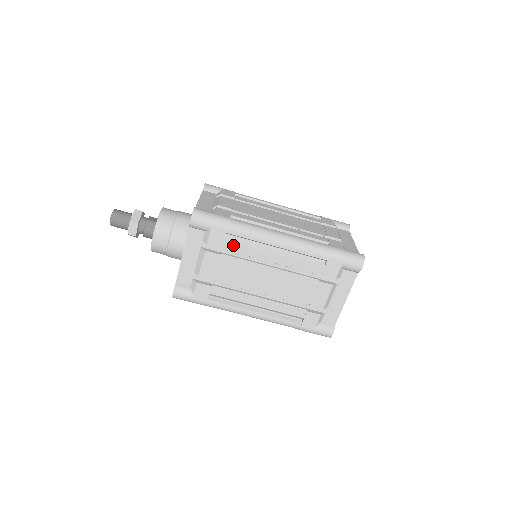
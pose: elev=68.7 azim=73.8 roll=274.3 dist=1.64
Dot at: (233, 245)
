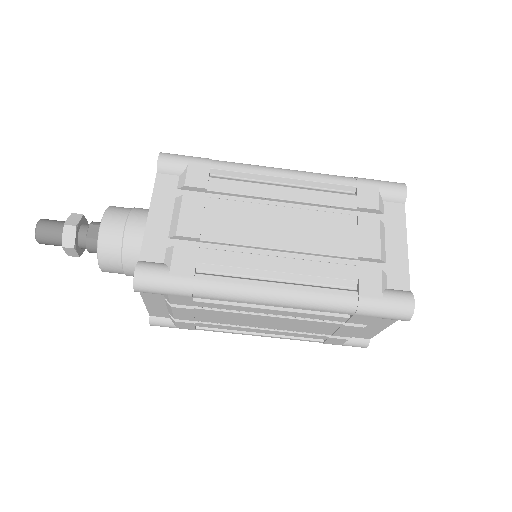
Dot at: (208, 304)
